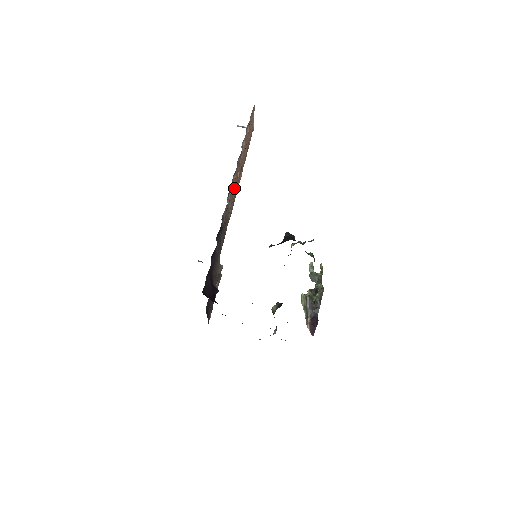
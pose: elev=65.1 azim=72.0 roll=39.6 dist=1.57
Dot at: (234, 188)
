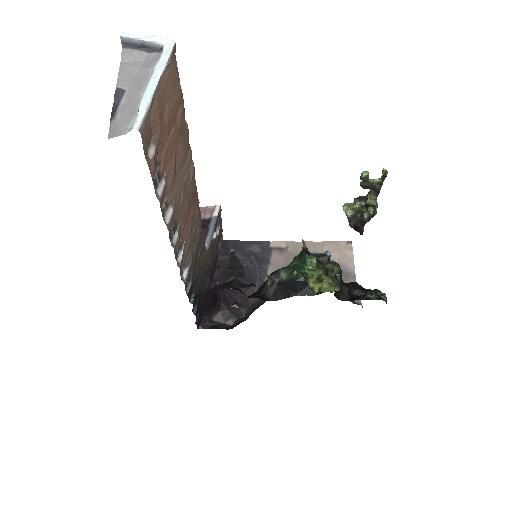
Dot at: (187, 227)
